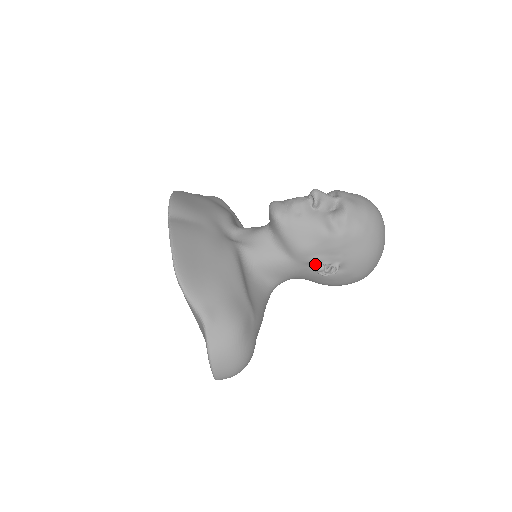
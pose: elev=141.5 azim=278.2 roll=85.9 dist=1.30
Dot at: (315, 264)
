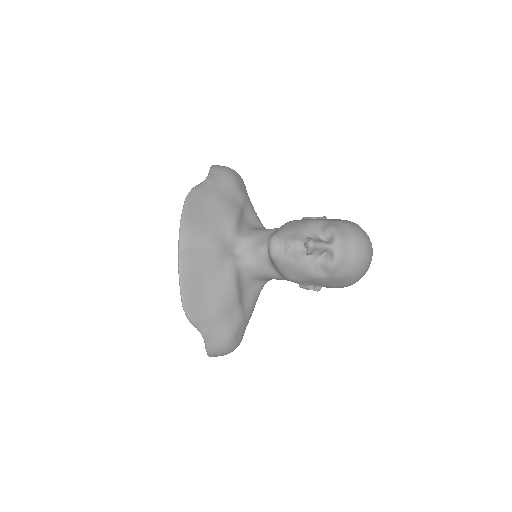
Dot at: (301, 286)
